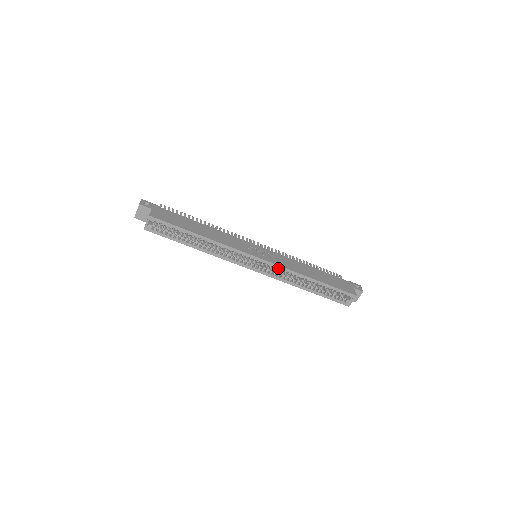
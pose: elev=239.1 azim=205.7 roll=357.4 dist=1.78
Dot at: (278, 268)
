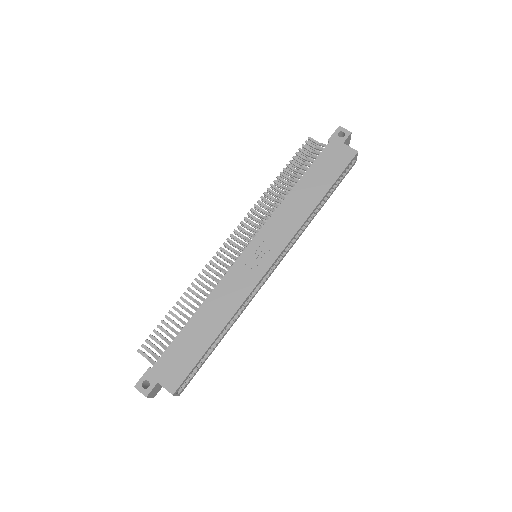
Dot at: (289, 243)
